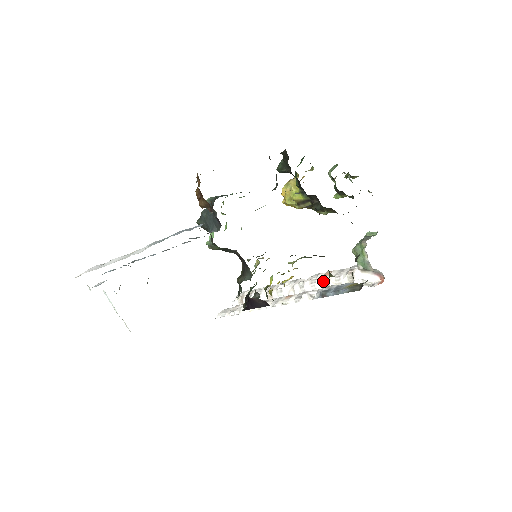
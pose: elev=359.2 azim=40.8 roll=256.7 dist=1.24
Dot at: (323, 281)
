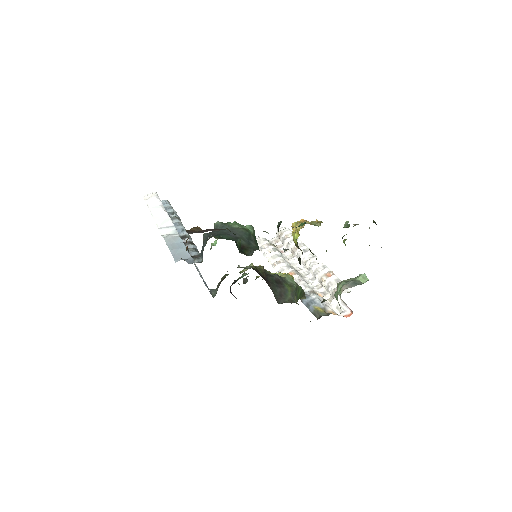
Dot at: (321, 278)
